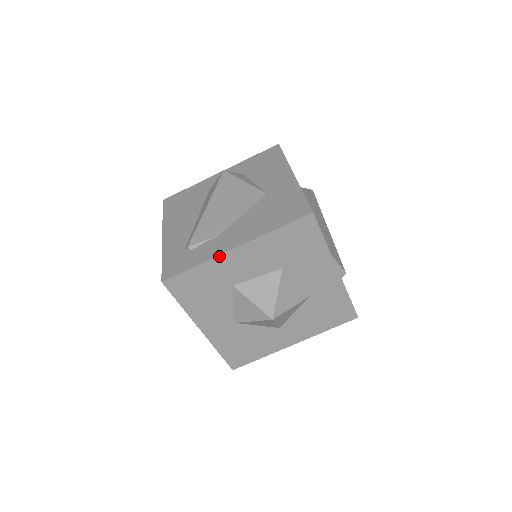
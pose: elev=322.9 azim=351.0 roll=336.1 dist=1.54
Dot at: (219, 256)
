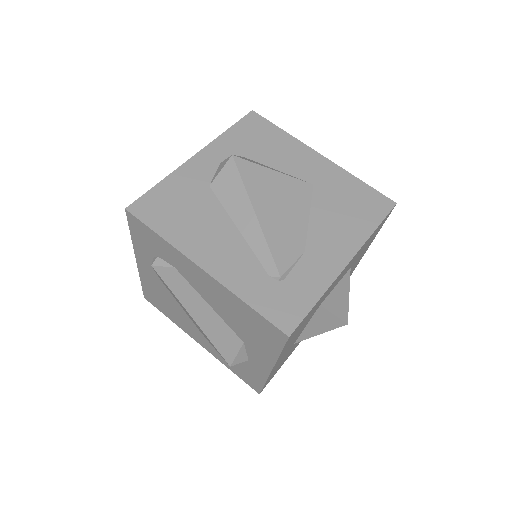
Dot at: (336, 278)
